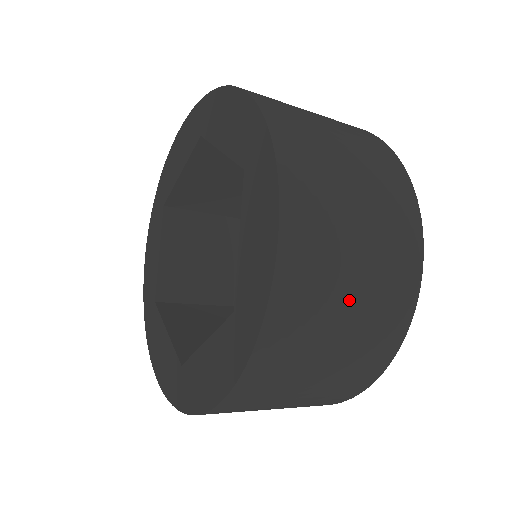
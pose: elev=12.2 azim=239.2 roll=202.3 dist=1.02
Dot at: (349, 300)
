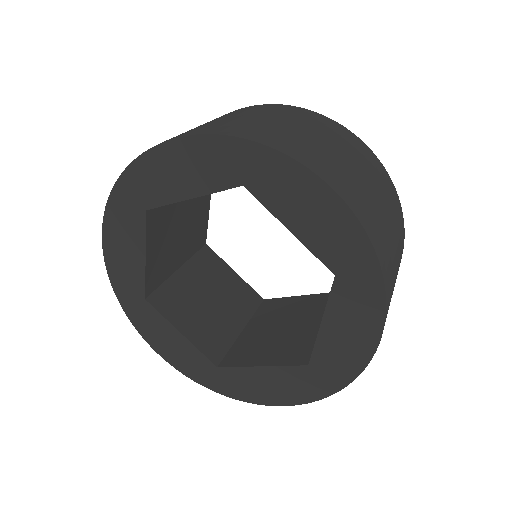
Dot at: occluded
